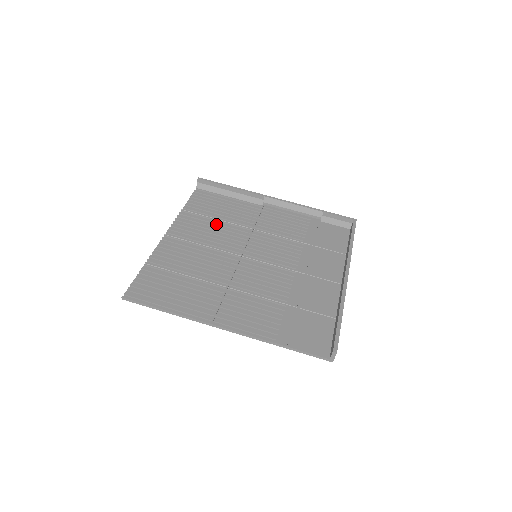
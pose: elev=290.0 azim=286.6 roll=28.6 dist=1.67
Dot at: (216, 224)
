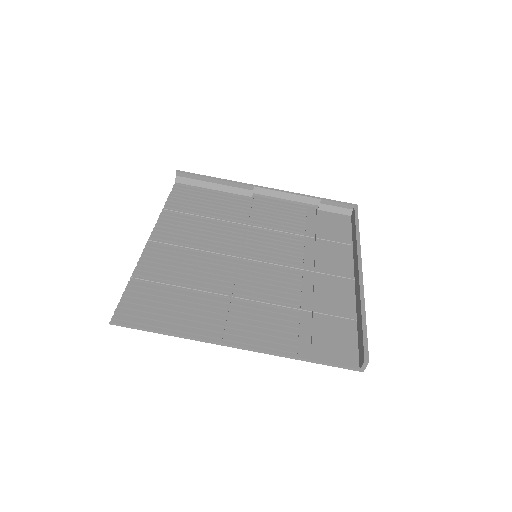
Dot at: (205, 223)
